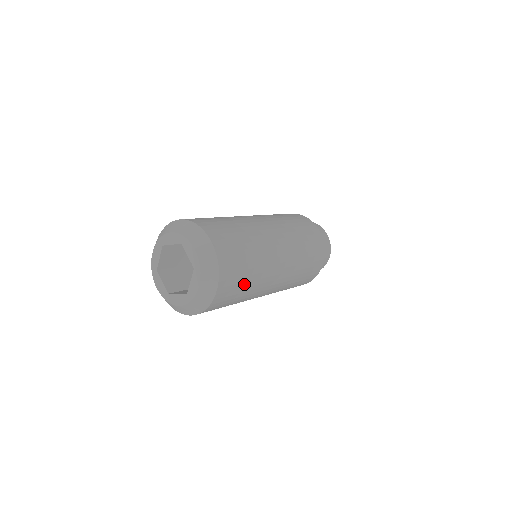
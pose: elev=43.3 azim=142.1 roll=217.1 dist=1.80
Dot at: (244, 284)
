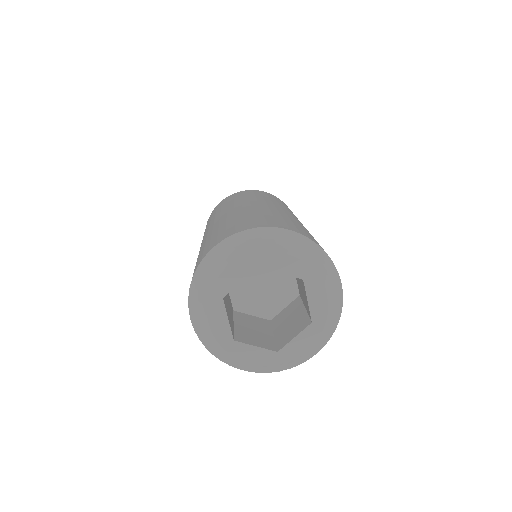
Dot at: occluded
